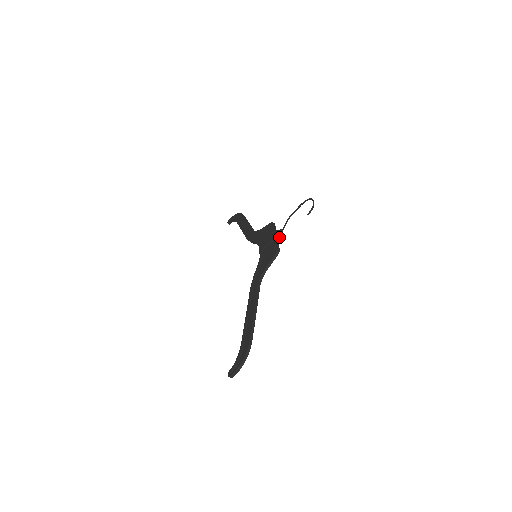
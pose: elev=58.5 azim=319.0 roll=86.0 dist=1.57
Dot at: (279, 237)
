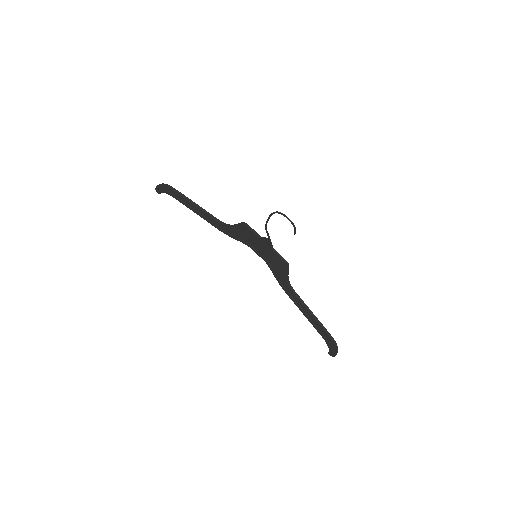
Dot at: (272, 246)
